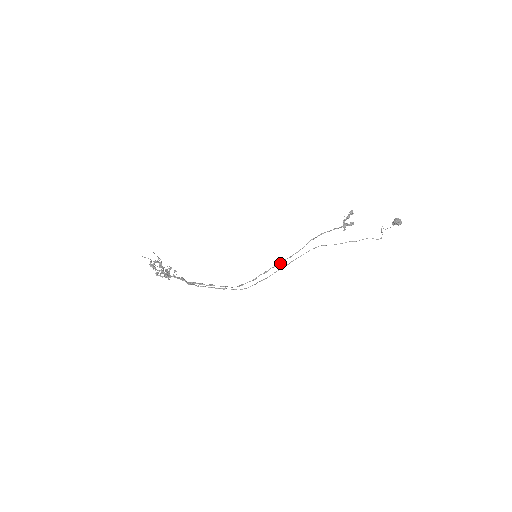
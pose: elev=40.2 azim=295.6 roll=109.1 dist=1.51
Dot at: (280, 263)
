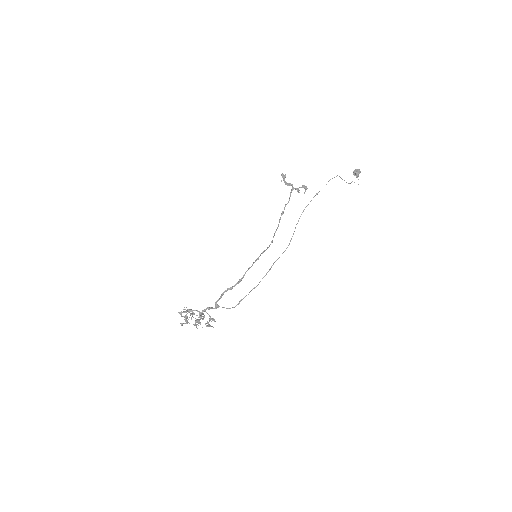
Dot at: (272, 241)
